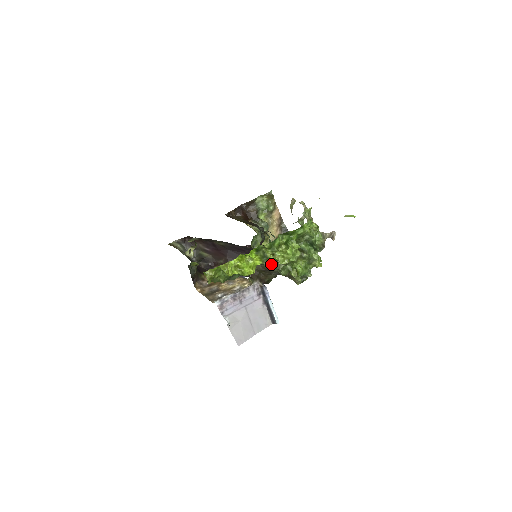
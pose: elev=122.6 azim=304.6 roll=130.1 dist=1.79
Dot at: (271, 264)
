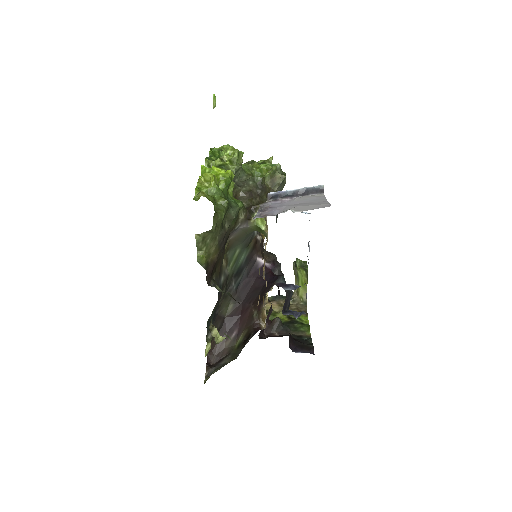
Dot at: (234, 167)
